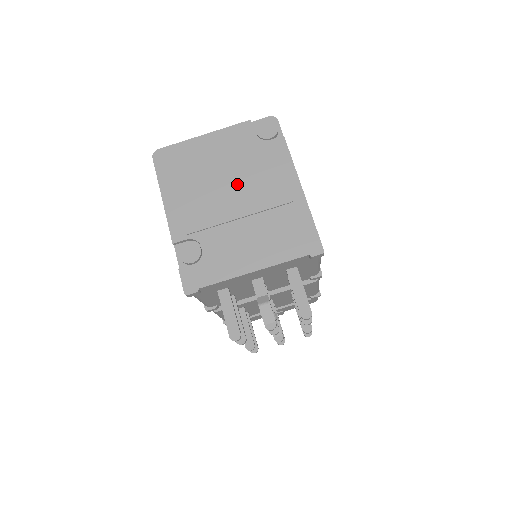
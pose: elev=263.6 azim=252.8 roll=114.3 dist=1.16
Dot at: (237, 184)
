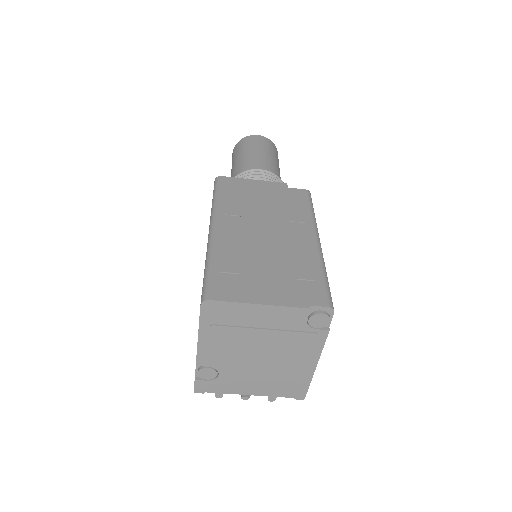
Dot at: (268, 350)
